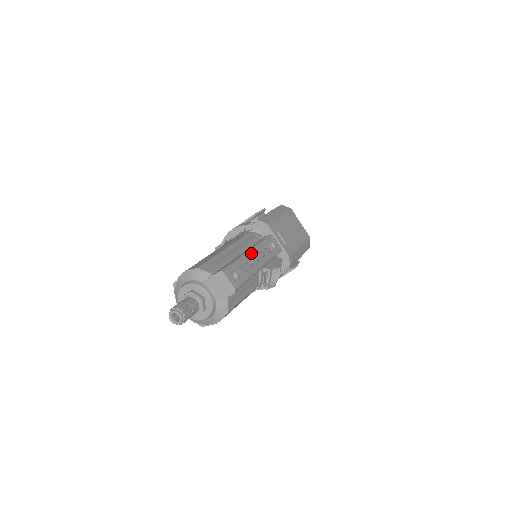
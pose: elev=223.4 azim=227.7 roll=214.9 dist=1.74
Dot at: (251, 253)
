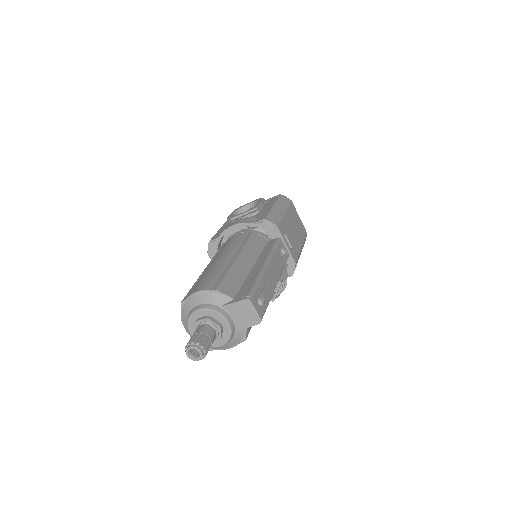
Dot at: (268, 268)
